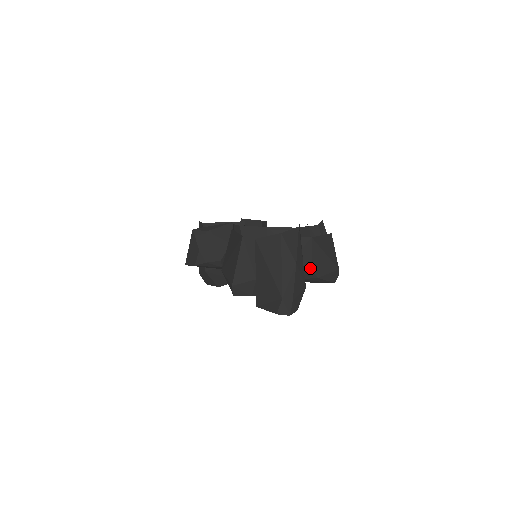
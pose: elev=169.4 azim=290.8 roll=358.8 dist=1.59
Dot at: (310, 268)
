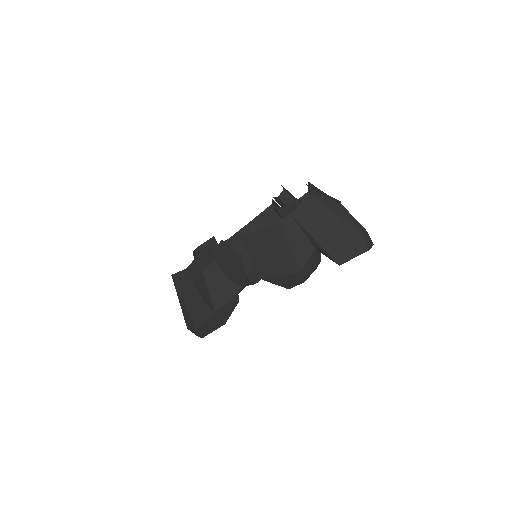
Dot at: occluded
